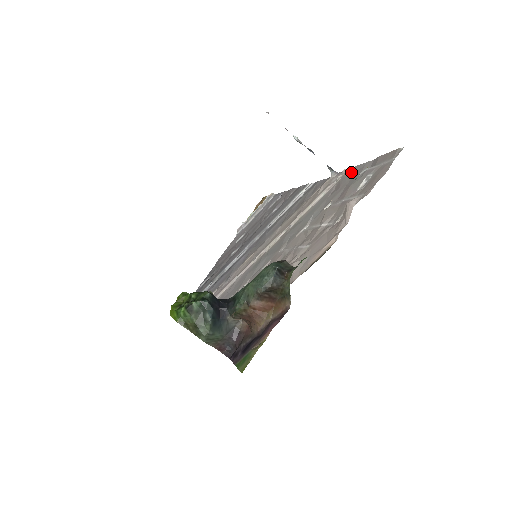
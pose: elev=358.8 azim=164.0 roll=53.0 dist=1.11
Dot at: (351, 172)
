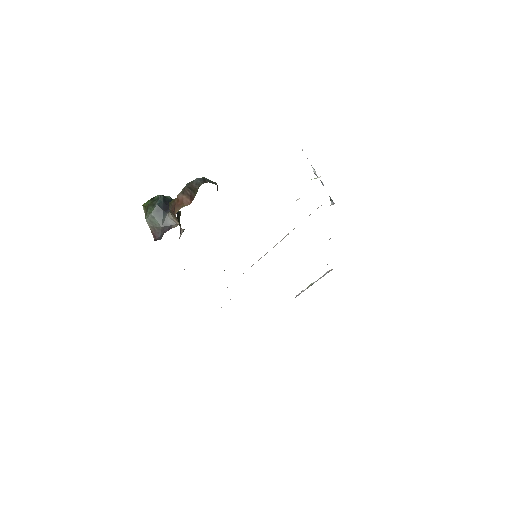
Dot at: occluded
